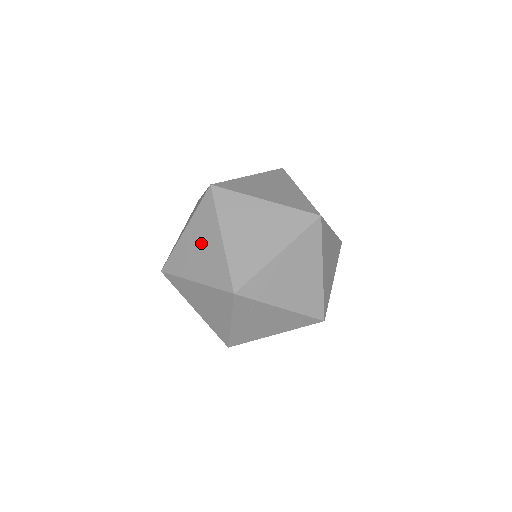
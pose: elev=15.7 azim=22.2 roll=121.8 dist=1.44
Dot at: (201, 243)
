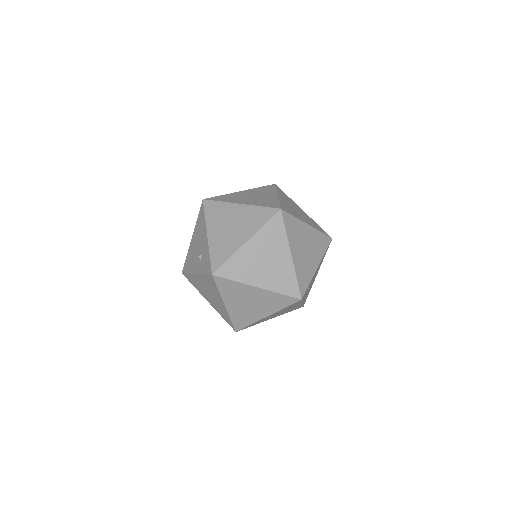
Dot at: (246, 301)
